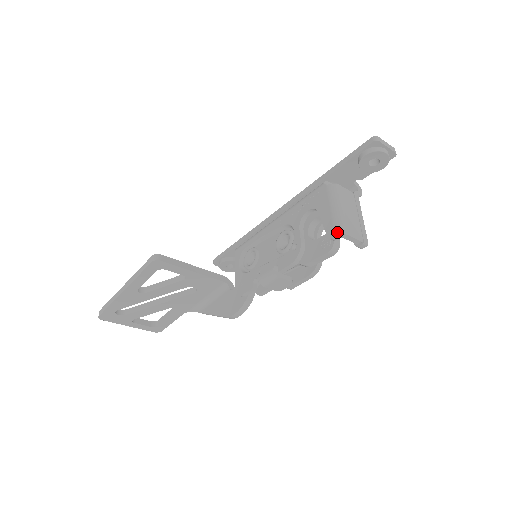
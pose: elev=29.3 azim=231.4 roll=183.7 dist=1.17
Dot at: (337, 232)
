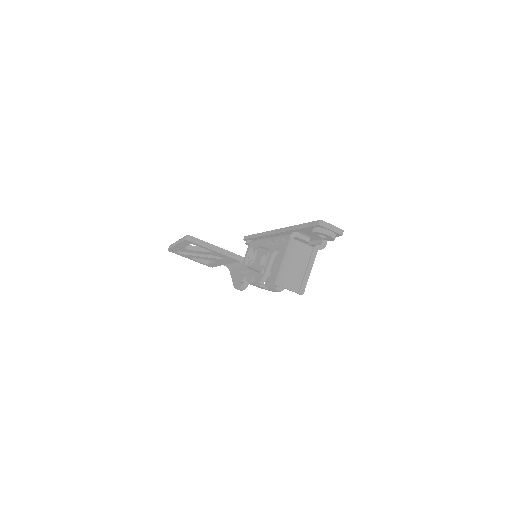
Dot at: (276, 282)
